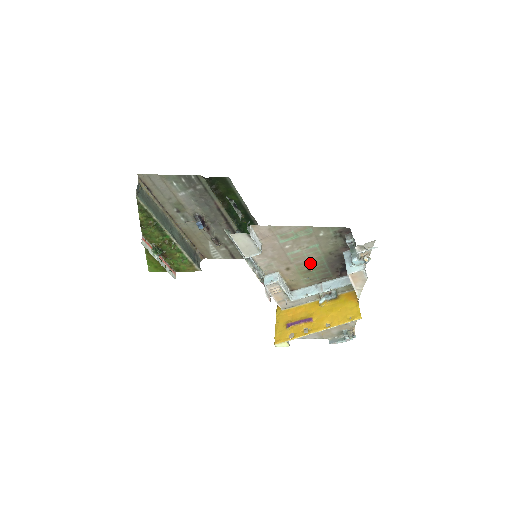
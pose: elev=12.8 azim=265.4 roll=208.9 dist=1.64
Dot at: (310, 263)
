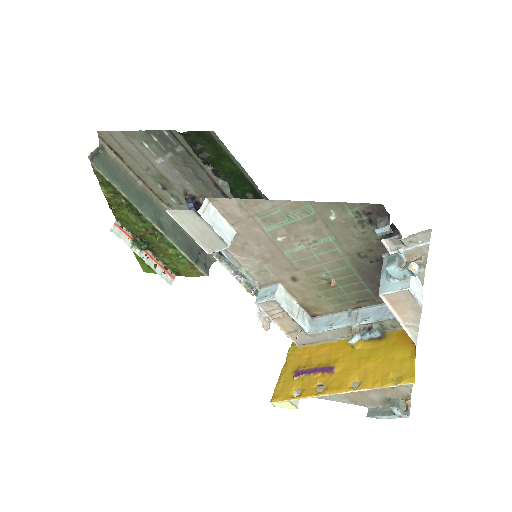
Dot at: (329, 271)
